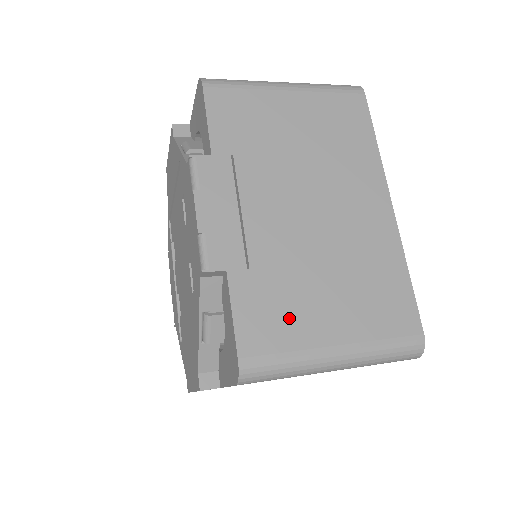
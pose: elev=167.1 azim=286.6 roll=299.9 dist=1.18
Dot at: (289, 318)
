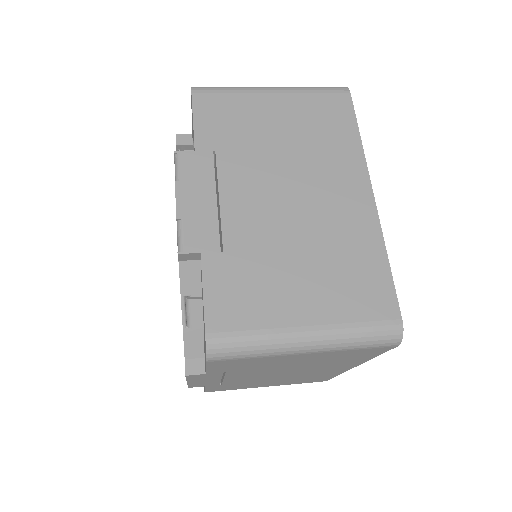
Dot at: (259, 298)
